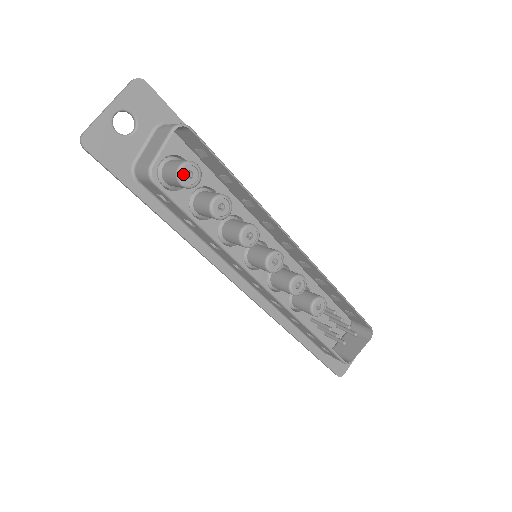
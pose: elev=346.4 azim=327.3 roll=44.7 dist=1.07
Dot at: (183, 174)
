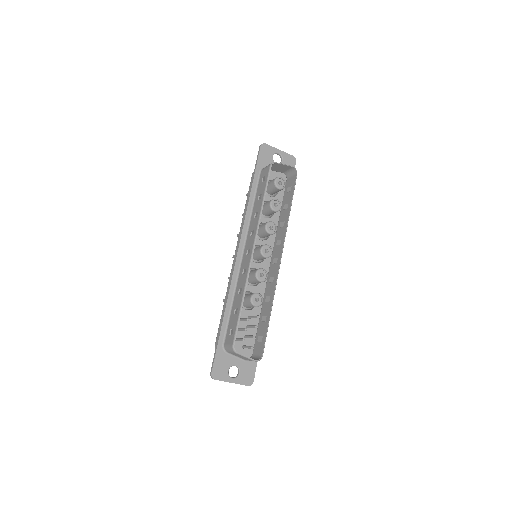
Dot at: (279, 180)
